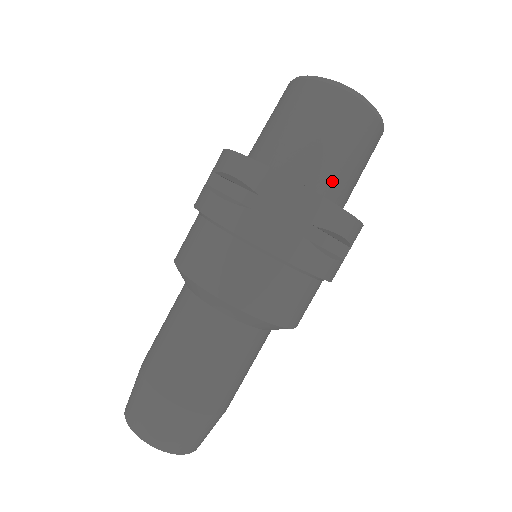
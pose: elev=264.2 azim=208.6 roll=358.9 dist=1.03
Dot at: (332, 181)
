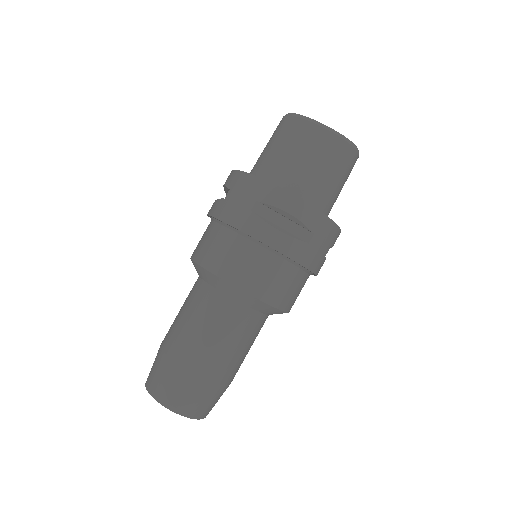
Dot at: occluded
